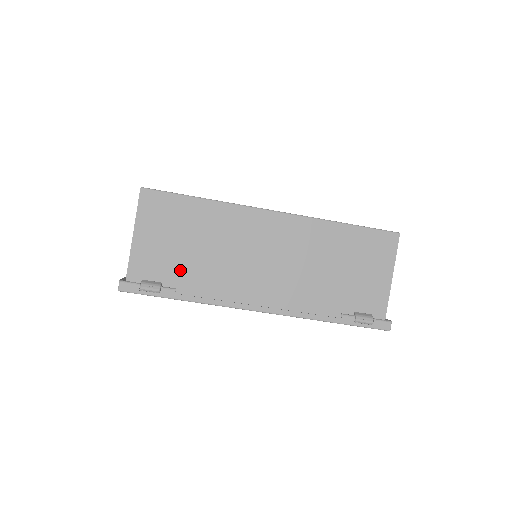
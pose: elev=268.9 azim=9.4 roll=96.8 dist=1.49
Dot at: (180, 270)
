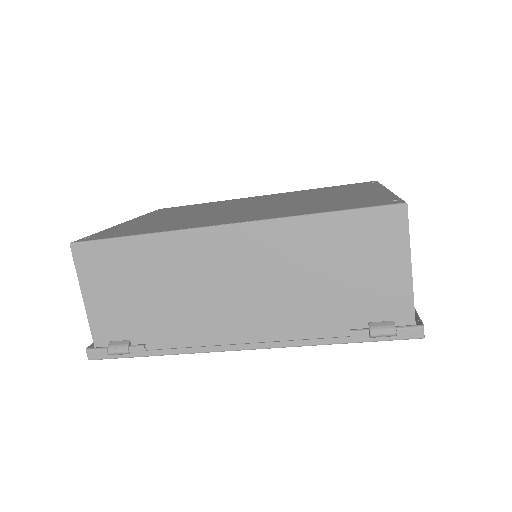
Dot at: (144, 322)
